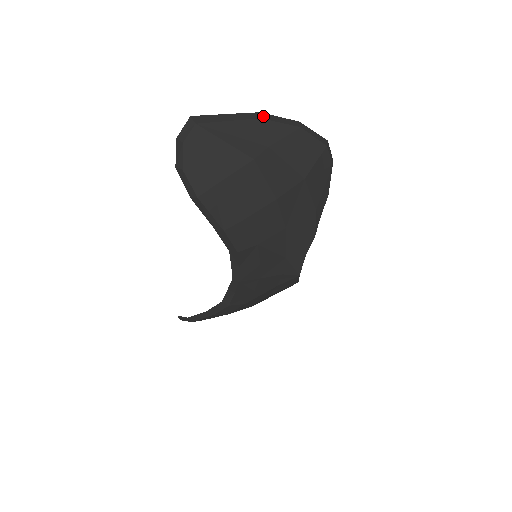
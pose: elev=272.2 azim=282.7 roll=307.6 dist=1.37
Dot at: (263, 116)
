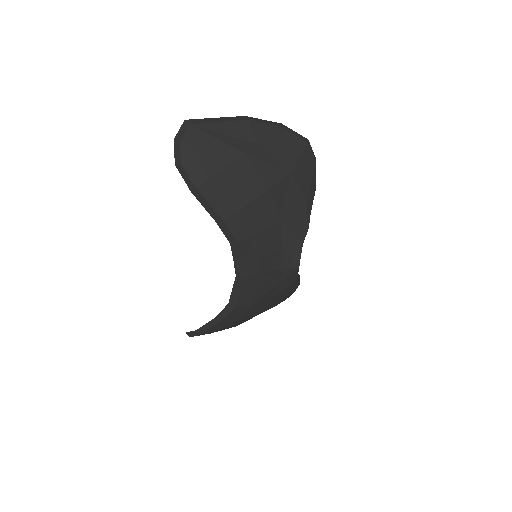
Dot at: (248, 118)
